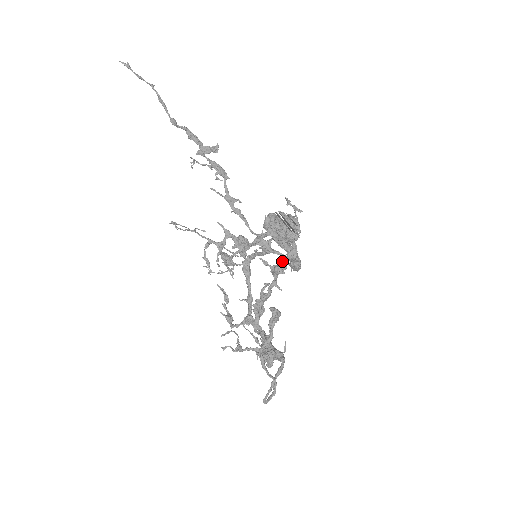
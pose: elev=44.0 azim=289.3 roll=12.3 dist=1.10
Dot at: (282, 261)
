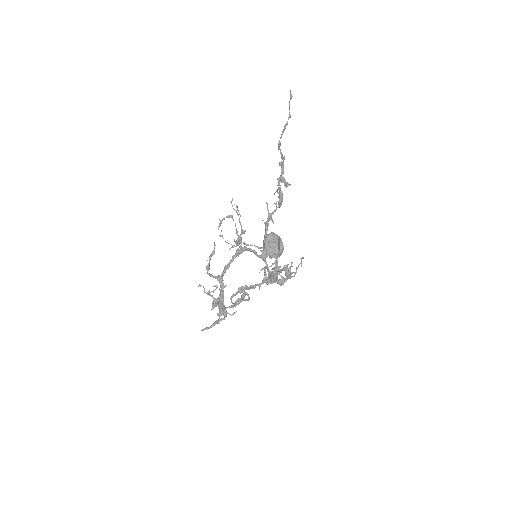
Dot at: (274, 280)
